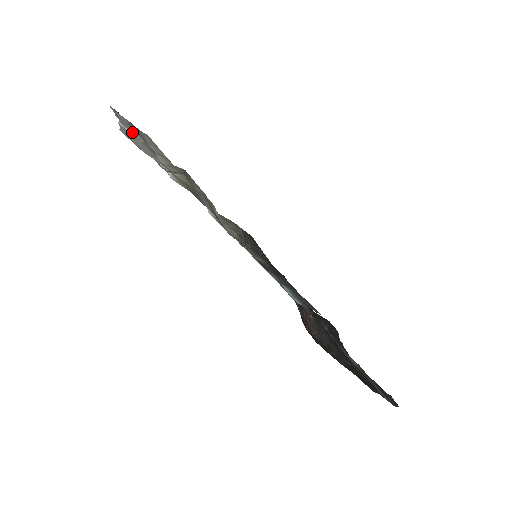
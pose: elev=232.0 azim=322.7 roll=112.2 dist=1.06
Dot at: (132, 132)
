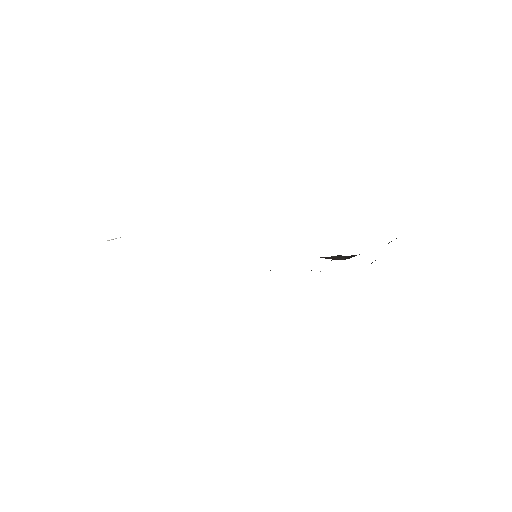
Dot at: occluded
